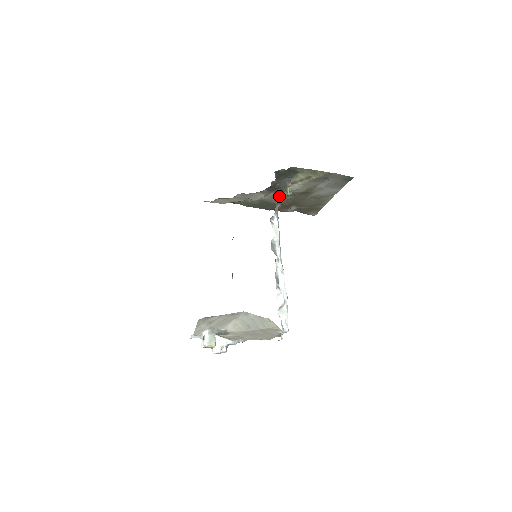
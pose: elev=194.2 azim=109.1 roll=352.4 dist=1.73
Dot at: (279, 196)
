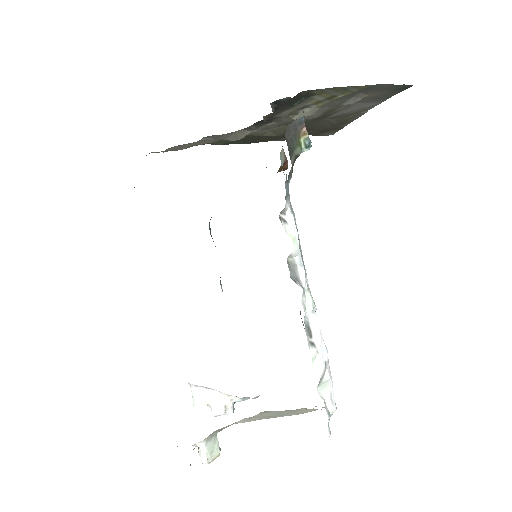
Dot at: (276, 126)
